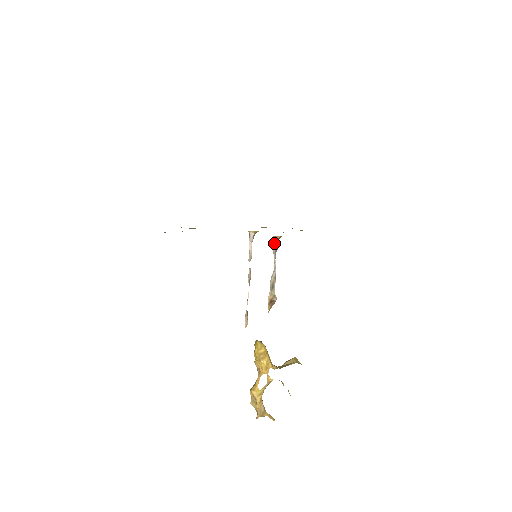
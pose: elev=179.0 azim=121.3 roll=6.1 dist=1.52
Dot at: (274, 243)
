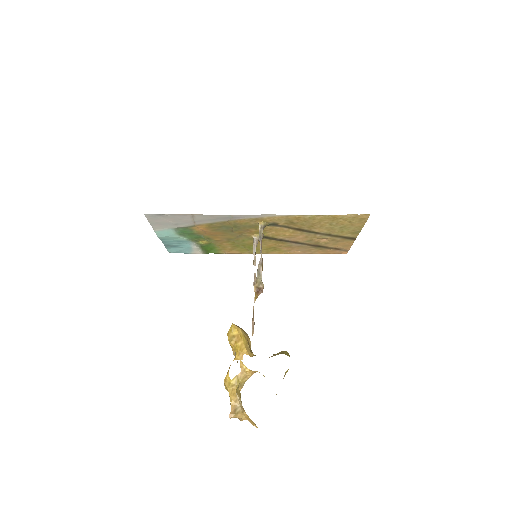
Dot at: (259, 230)
